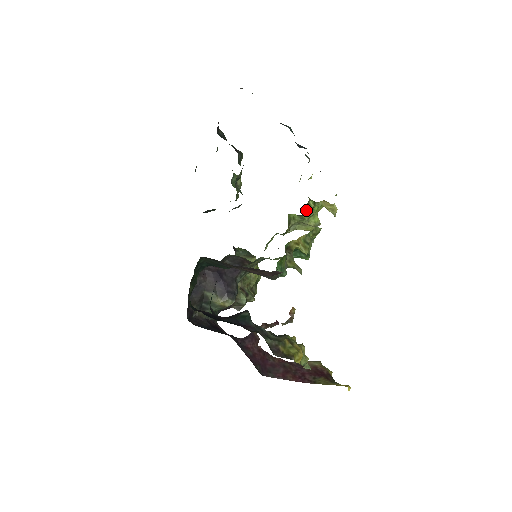
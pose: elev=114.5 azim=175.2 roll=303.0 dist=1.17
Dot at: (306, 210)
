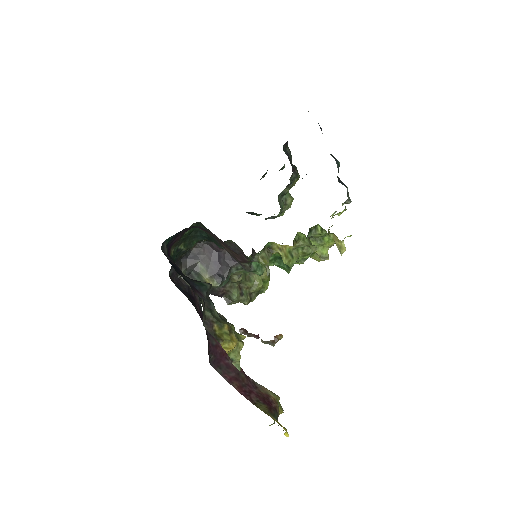
Dot at: (312, 233)
